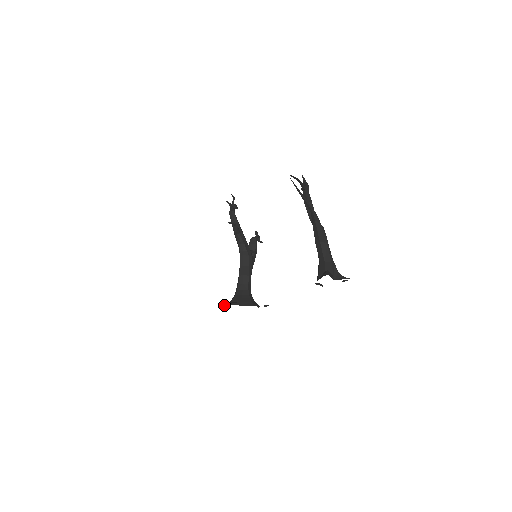
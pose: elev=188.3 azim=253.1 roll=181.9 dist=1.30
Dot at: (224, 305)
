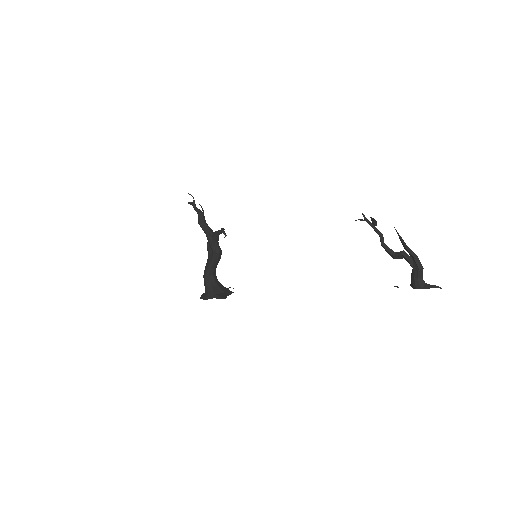
Dot at: (205, 298)
